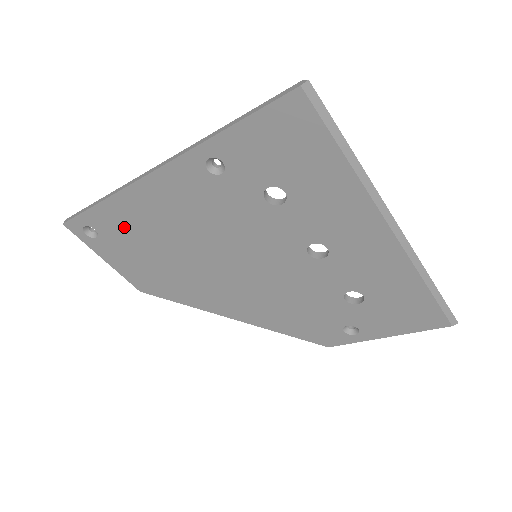
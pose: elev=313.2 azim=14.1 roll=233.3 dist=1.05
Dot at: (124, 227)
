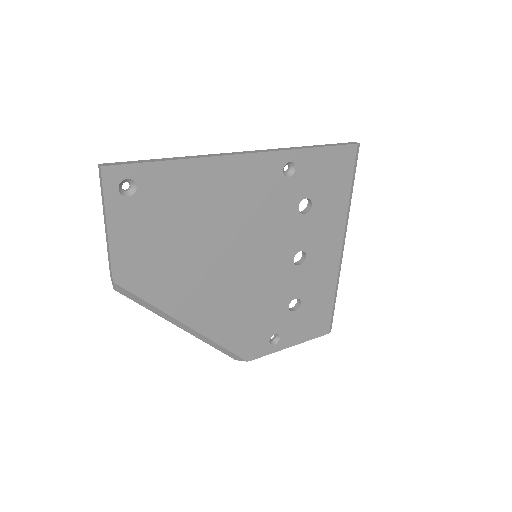
Dot at: (173, 194)
